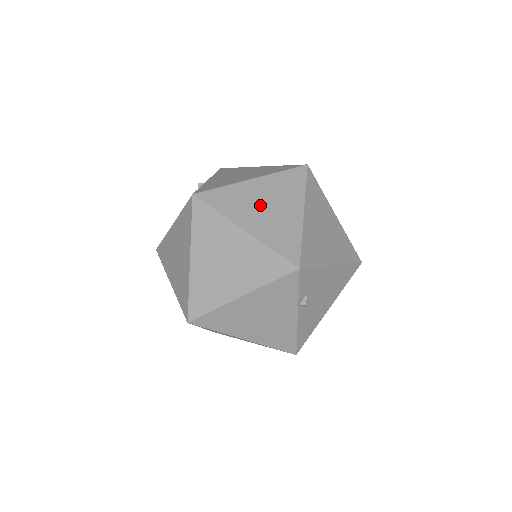
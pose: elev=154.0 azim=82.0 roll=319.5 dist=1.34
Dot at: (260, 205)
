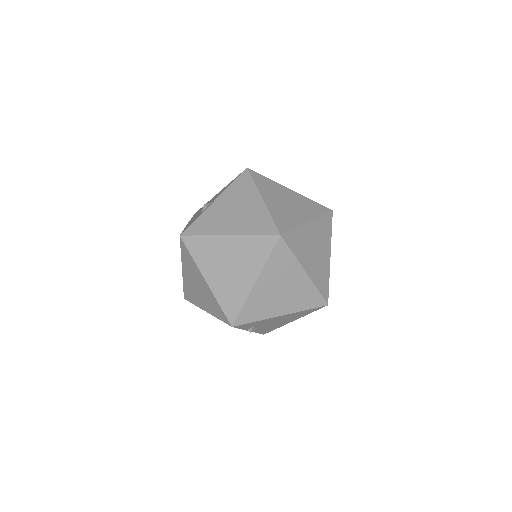
Dot at: (225, 263)
